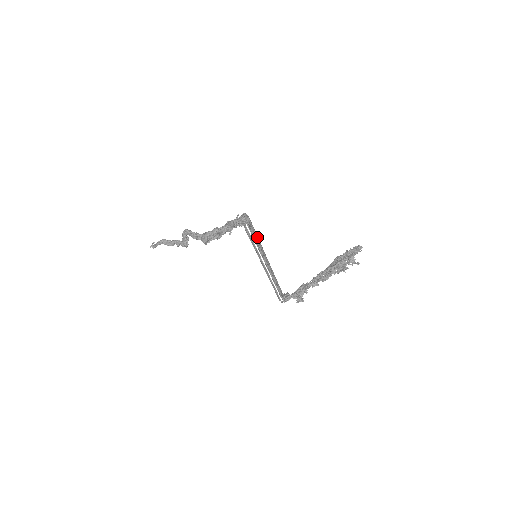
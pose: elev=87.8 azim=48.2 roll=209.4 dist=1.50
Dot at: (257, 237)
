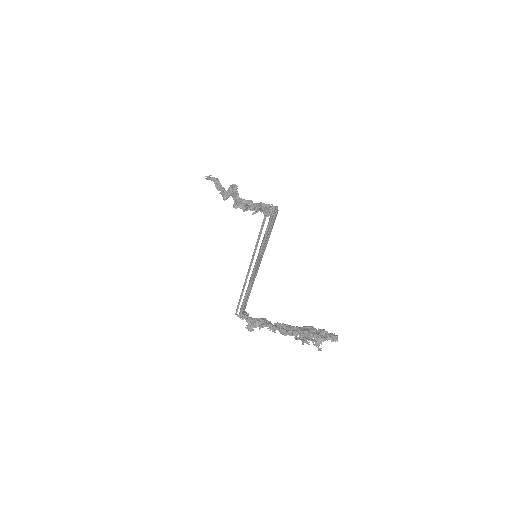
Dot at: (268, 238)
